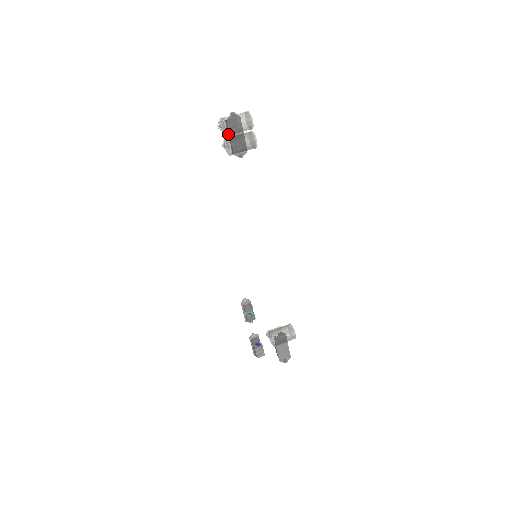
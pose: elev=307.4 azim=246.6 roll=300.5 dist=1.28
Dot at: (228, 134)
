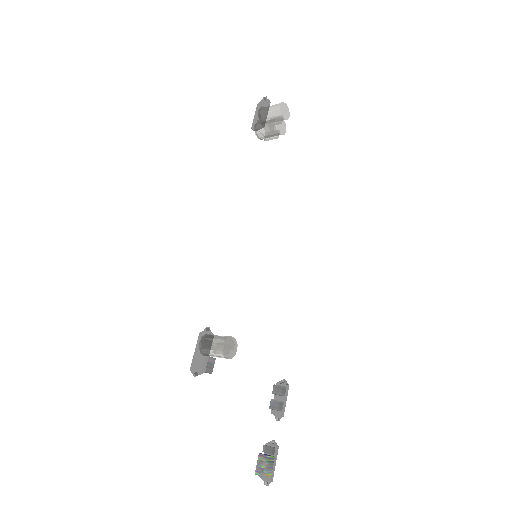
Dot at: (257, 115)
